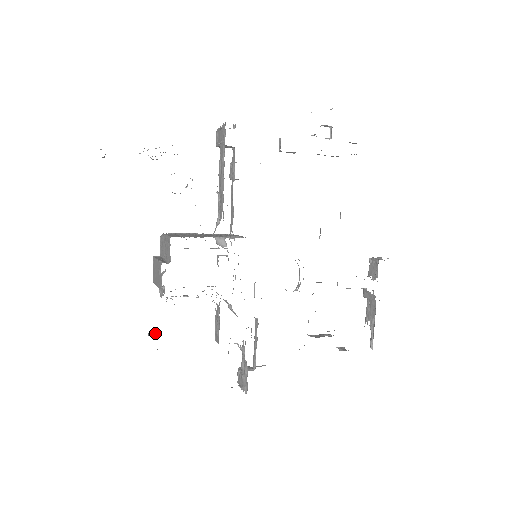
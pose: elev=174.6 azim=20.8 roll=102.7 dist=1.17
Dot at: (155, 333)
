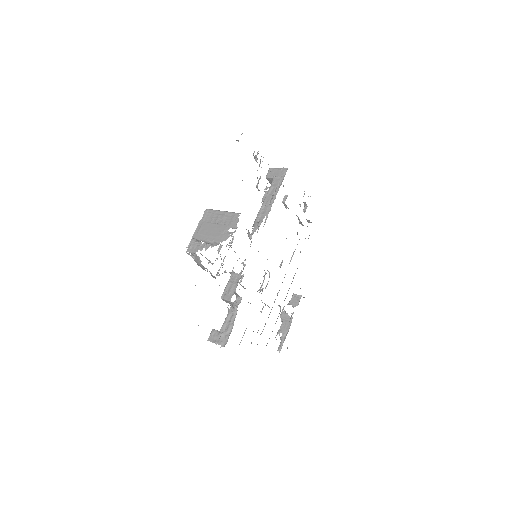
Dot at: occluded
